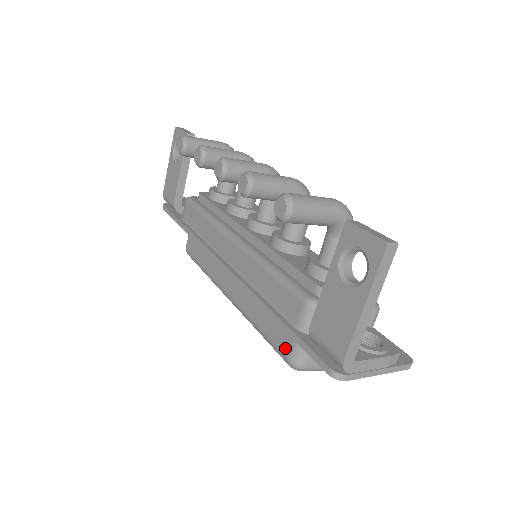
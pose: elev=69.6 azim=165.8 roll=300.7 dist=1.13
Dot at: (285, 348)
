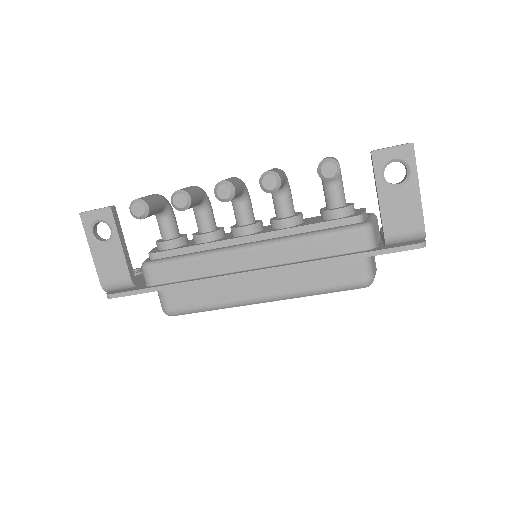
Dot at: (356, 277)
